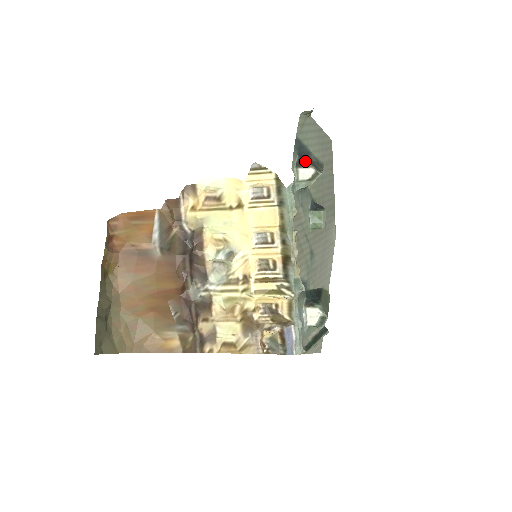
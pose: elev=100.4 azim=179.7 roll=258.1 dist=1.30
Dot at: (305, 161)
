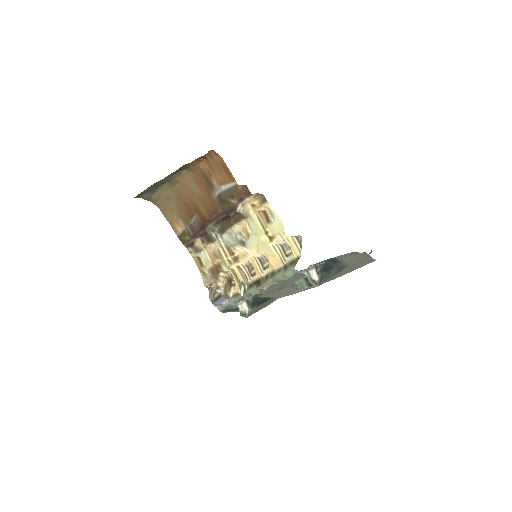
Dot at: (323, 269)
